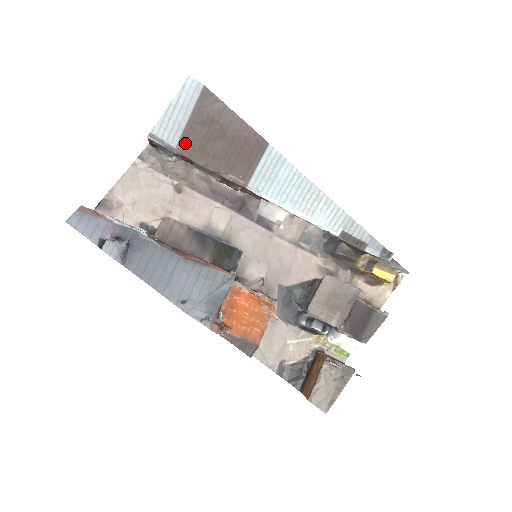
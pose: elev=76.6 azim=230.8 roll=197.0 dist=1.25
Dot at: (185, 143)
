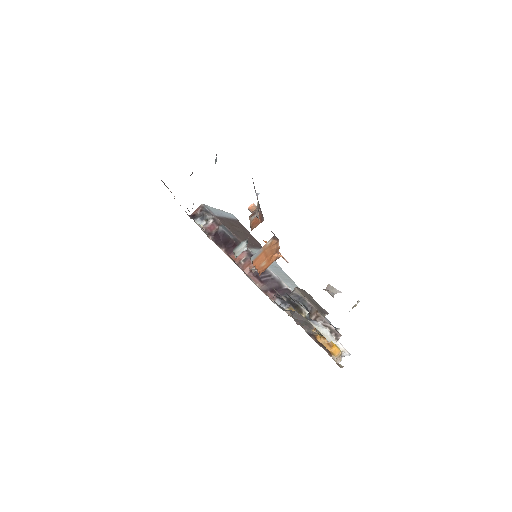
Dot at: (221, 219)
